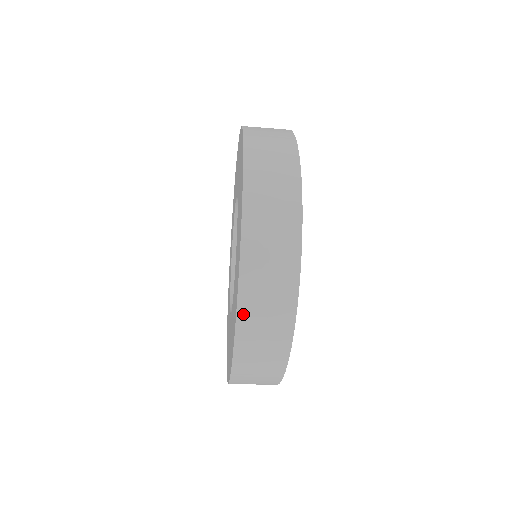
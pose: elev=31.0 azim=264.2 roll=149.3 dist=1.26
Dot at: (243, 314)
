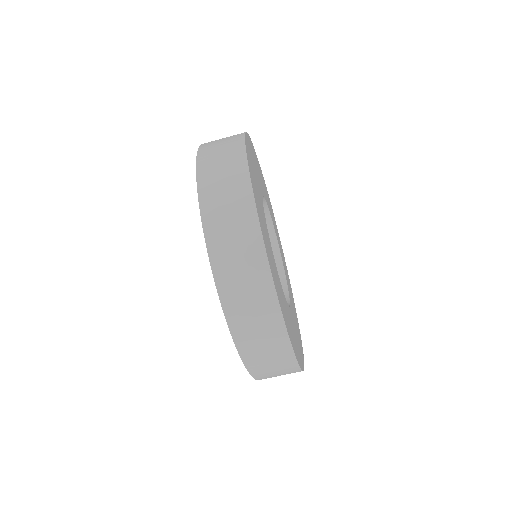
Dot at: (202, 177)
